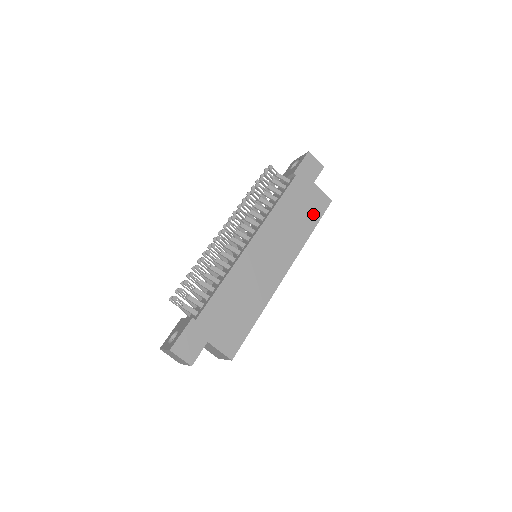
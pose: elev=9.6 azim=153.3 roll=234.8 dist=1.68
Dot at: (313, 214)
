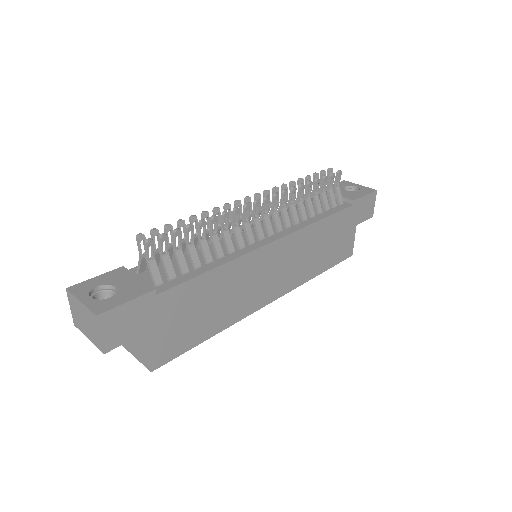
Dot at: (333, 256)
